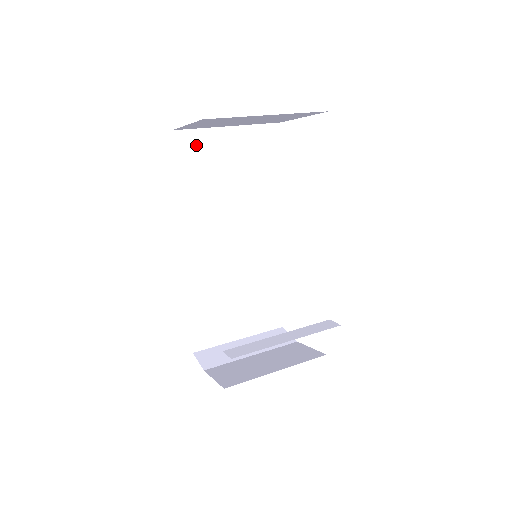
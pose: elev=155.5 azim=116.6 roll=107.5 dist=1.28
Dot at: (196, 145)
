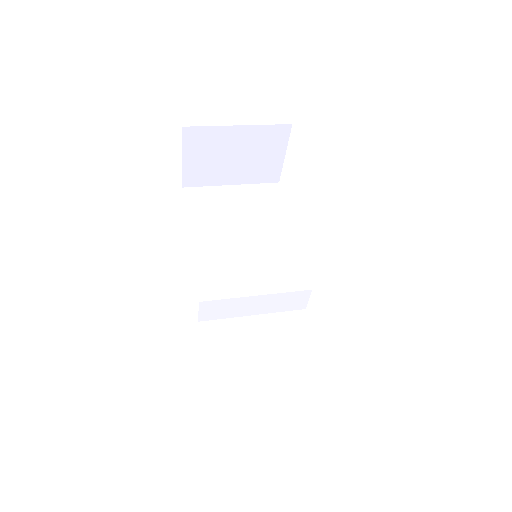
Dot at: (203, 196)
